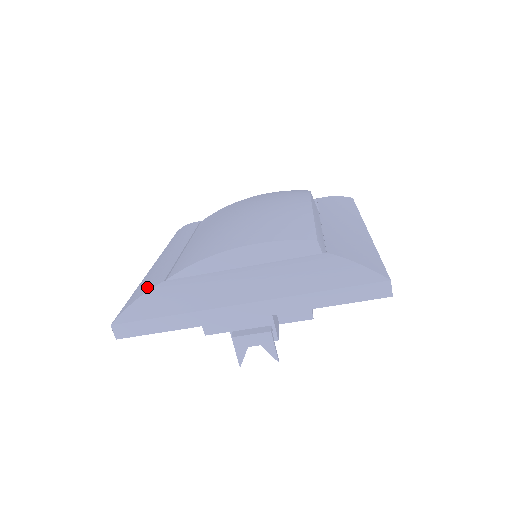
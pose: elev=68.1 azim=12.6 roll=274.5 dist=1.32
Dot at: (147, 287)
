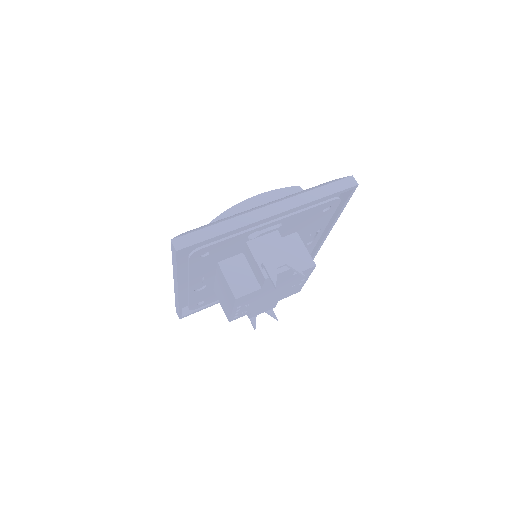
Dot at: occluded
